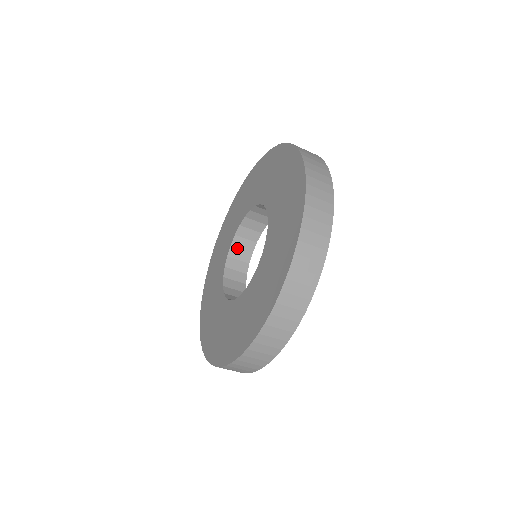
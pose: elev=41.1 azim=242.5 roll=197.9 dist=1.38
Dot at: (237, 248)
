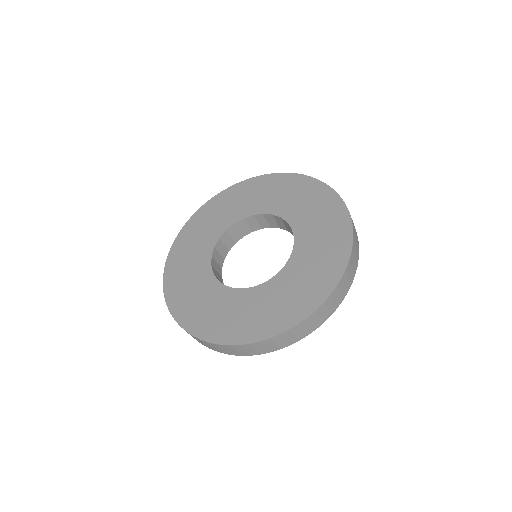
Dot at: (246, 223)
